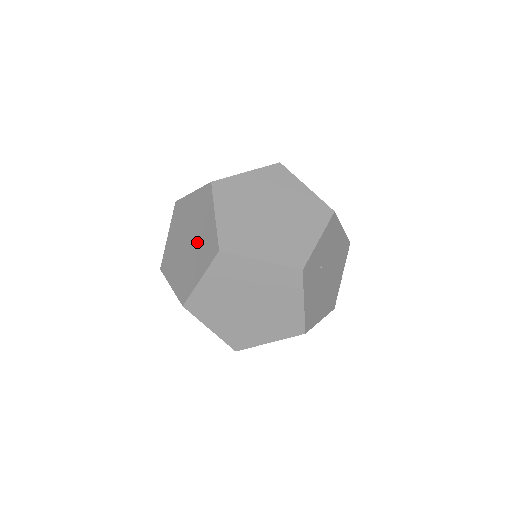
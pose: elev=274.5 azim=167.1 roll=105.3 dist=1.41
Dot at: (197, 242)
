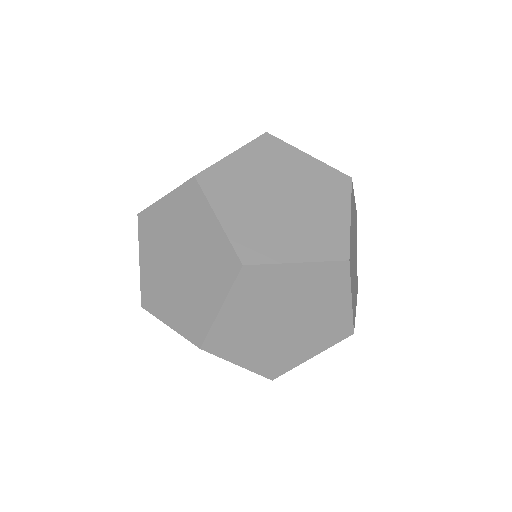
Dot at: (305, 216)
